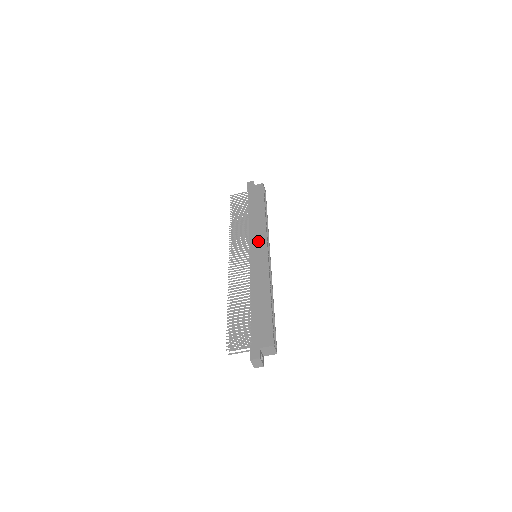
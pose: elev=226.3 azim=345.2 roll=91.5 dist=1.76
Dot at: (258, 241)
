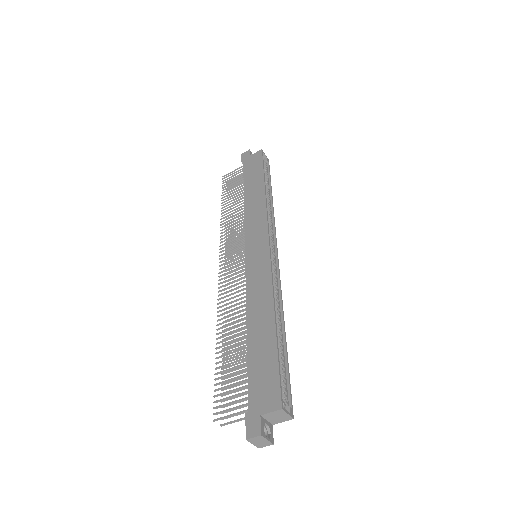
Dot at: (256, 233)
